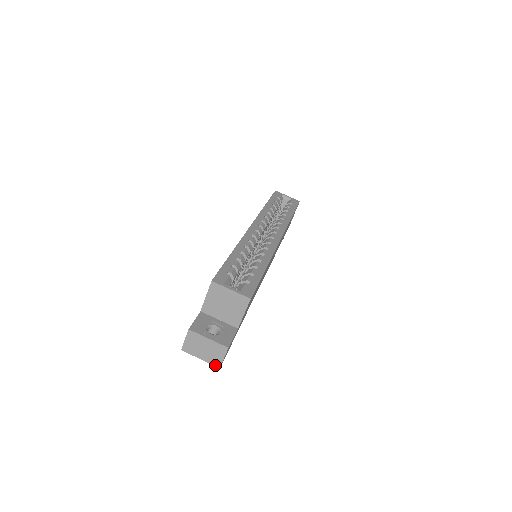
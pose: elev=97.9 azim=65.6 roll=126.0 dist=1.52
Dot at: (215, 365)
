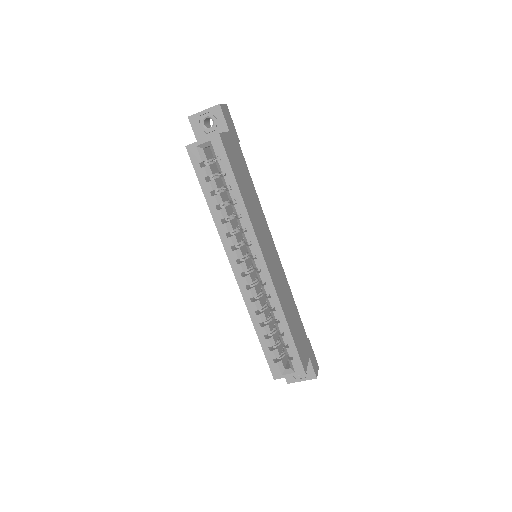
Dot at: occluded
